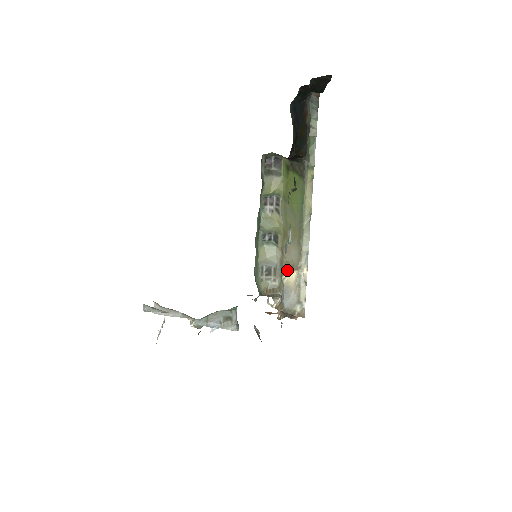
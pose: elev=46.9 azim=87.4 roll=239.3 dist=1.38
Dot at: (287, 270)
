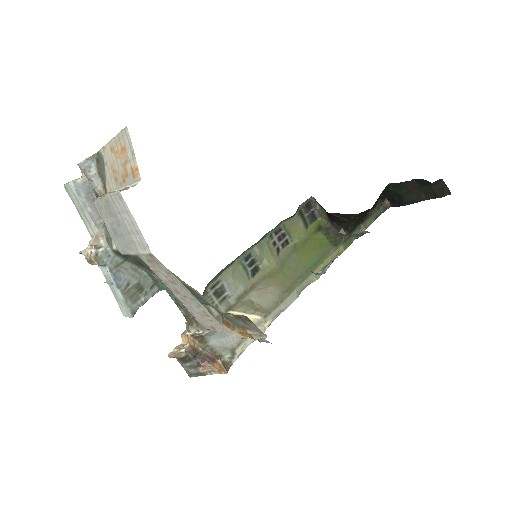
Dot at: (245, 308)
